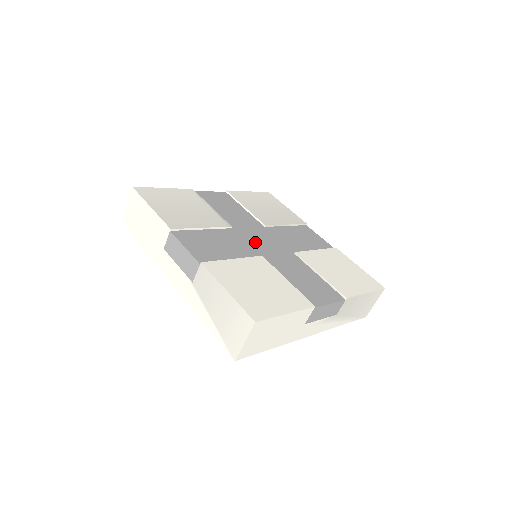
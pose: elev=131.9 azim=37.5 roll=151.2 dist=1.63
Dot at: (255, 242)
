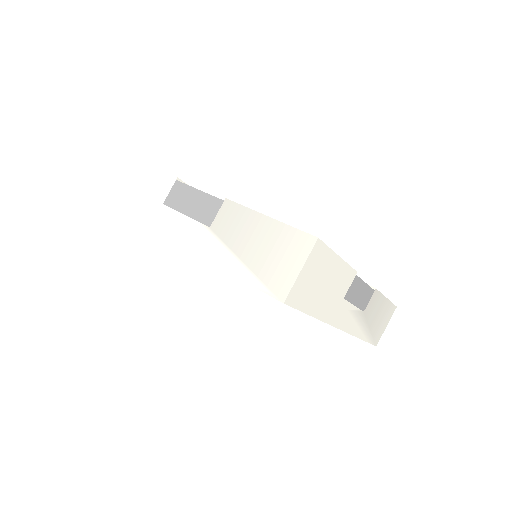
Dot at: occluded
